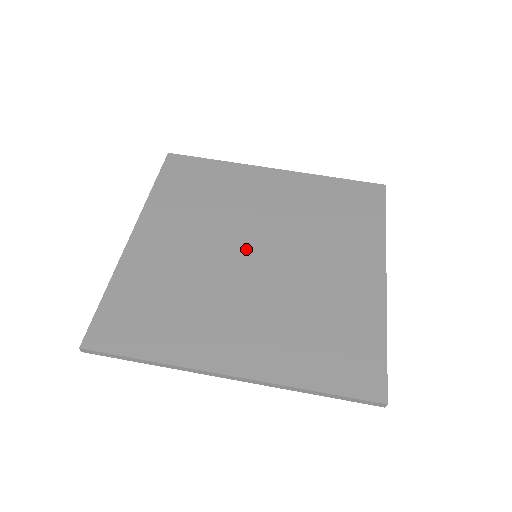
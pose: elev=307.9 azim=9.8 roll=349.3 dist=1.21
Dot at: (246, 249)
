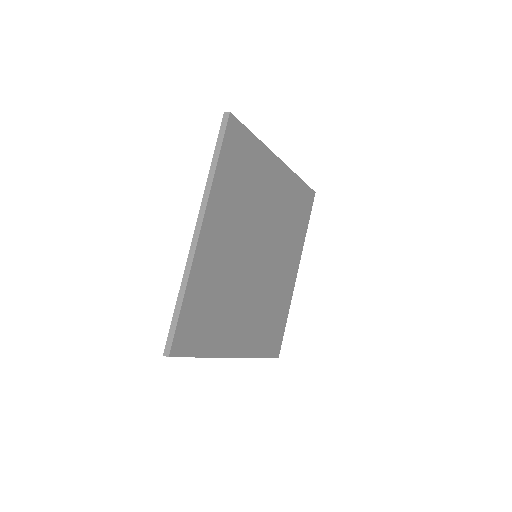
Dot at: (255, 252)
